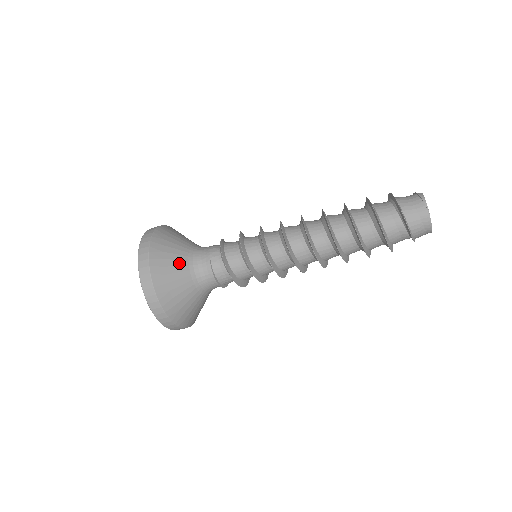
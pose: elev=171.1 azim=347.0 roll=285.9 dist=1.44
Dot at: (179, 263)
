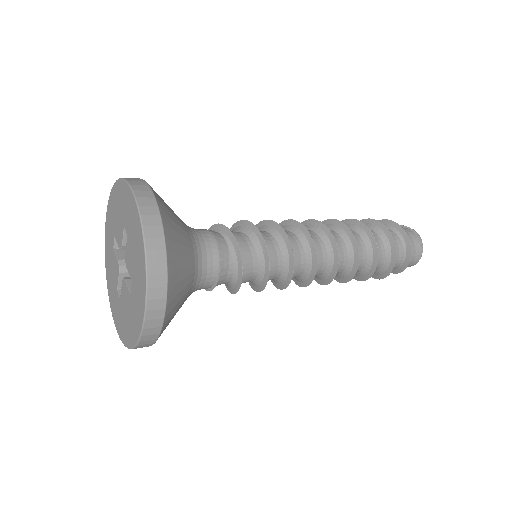
Dot at: (189, 271)
